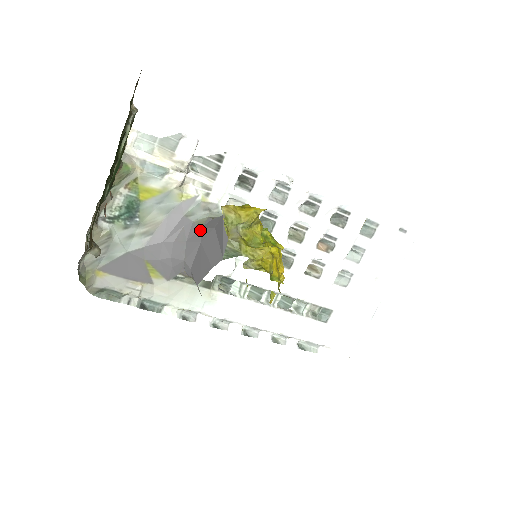
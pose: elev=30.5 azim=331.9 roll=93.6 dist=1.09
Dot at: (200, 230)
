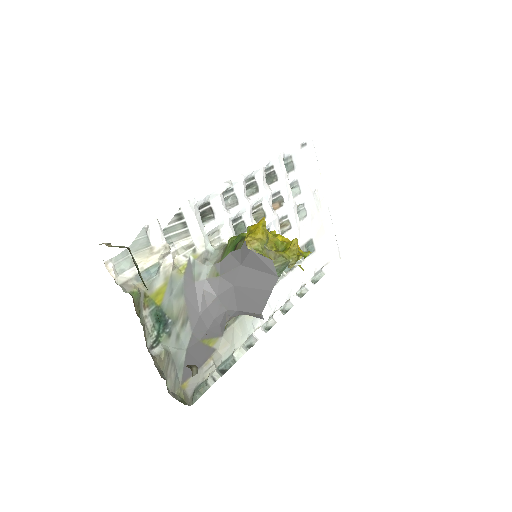
Dot at: (221, 279)
